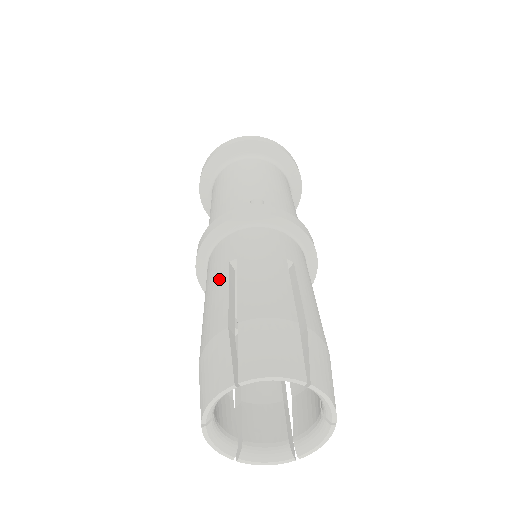
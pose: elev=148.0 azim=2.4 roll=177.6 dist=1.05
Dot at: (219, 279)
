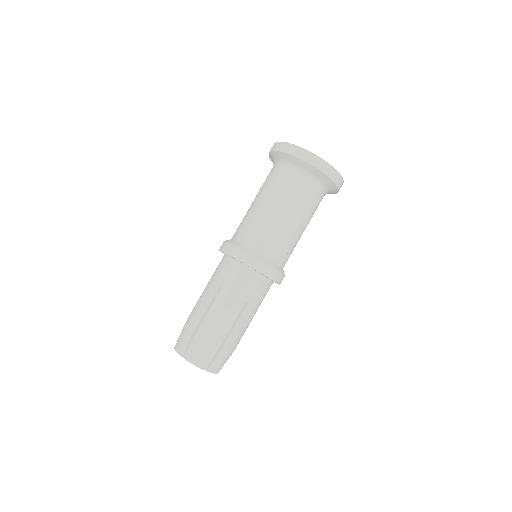
Dot at: (235, 307)
